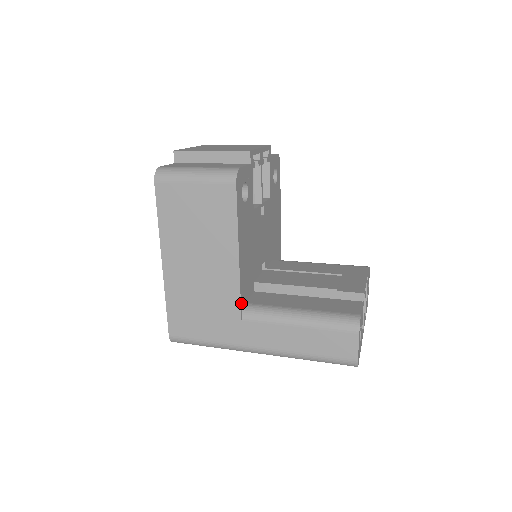
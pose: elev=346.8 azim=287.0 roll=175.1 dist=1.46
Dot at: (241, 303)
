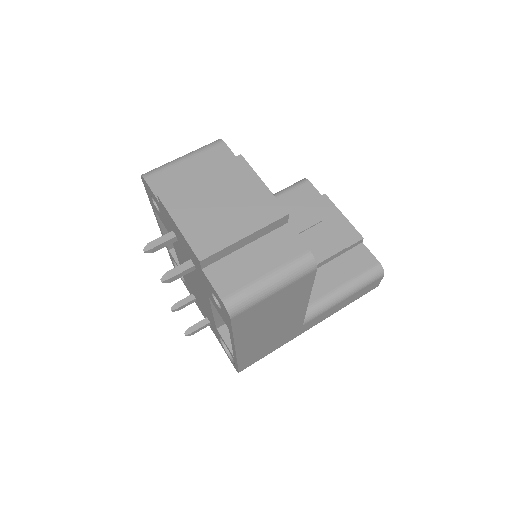
Dot at: (303, 319)
